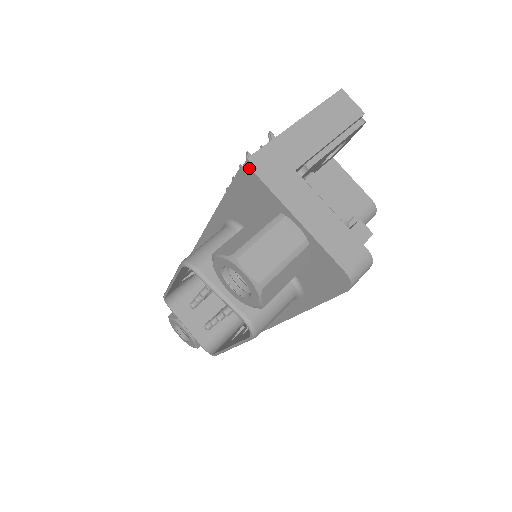
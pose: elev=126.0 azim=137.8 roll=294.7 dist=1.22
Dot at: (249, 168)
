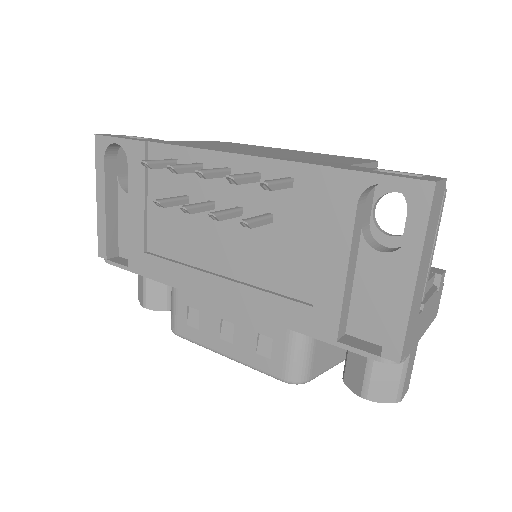
Dot at: (398, 363)
